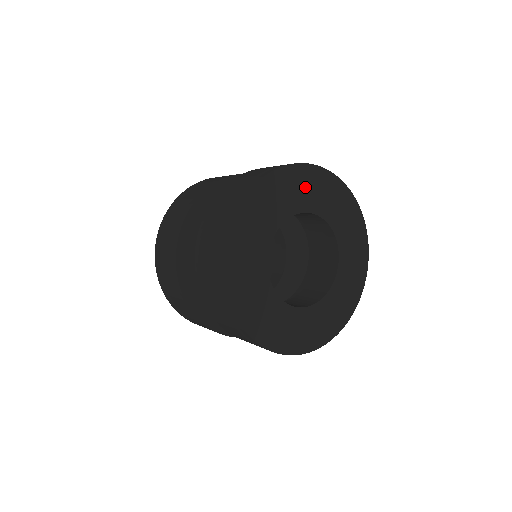
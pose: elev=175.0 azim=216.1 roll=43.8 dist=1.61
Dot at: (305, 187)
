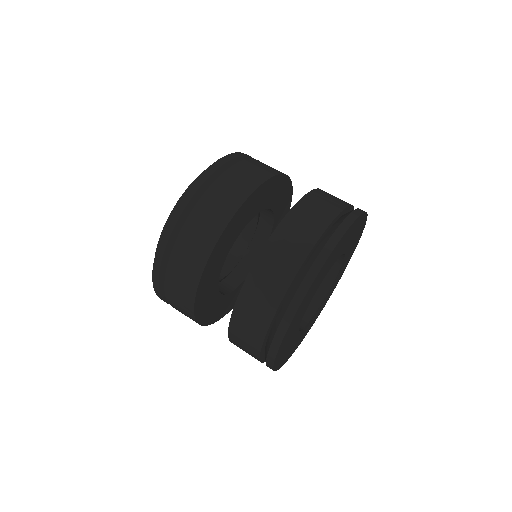
Dot at: (356, 233)
